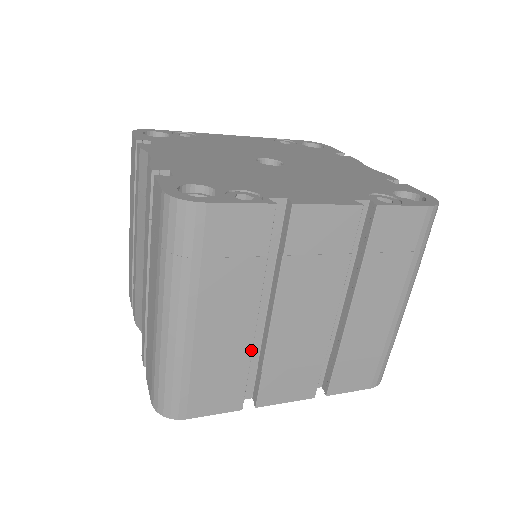
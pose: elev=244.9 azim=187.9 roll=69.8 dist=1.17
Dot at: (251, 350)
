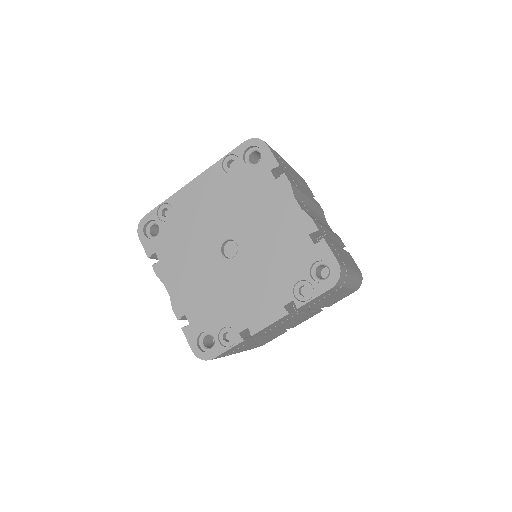
Dot at: occluded
